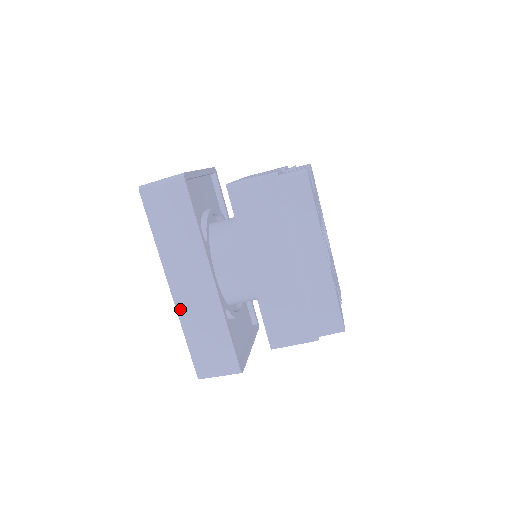
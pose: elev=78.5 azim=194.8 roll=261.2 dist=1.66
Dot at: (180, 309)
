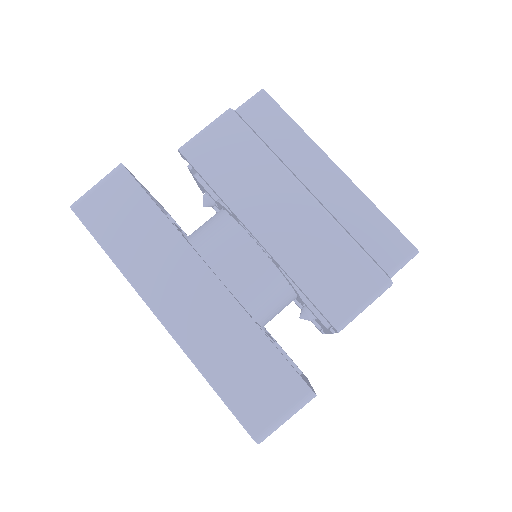
Dot at: (184, 341)
